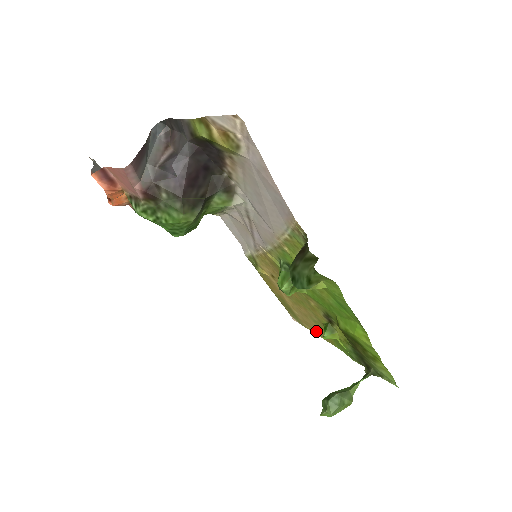
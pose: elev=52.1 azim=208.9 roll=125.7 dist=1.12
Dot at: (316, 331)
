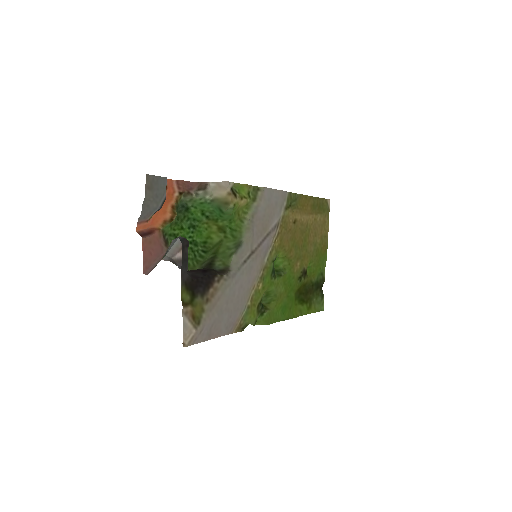
Dot at: (325, 234)
